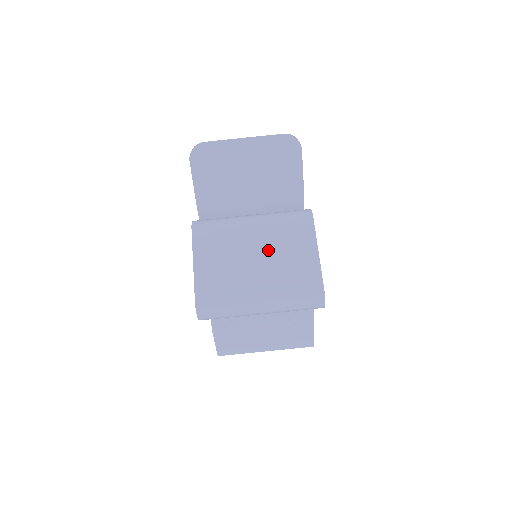
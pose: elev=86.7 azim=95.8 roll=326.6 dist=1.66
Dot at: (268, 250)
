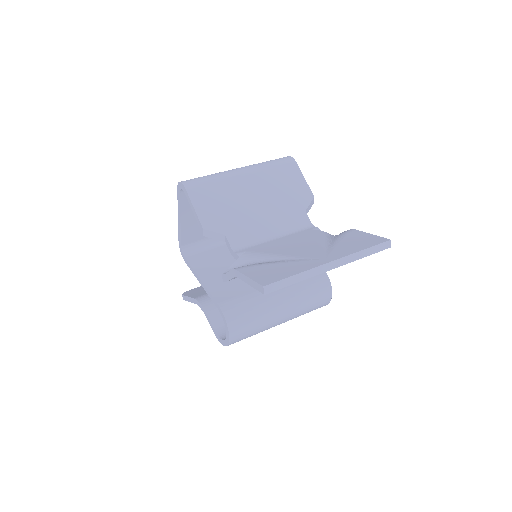
Dot at: occluded
